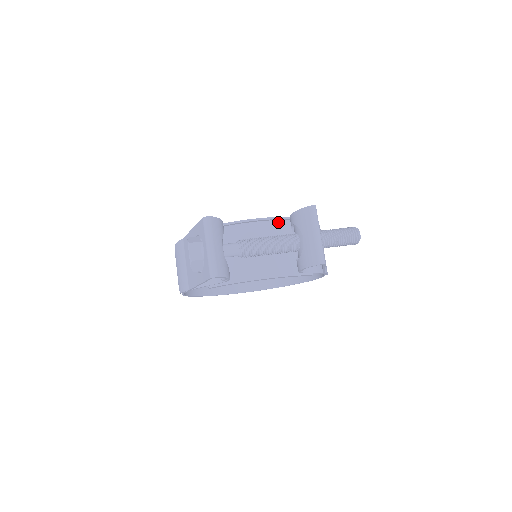
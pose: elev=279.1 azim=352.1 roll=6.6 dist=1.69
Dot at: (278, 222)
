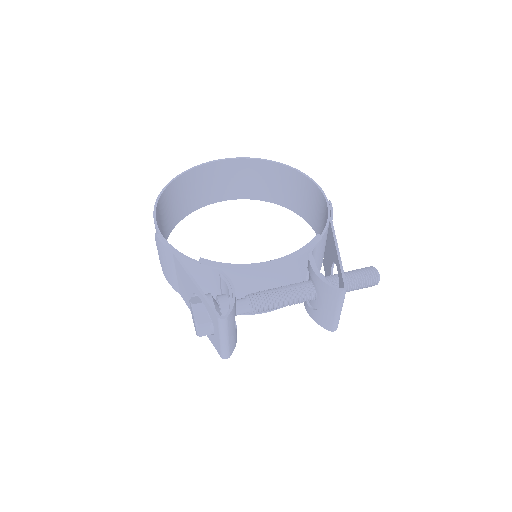
Dot at: occluded
